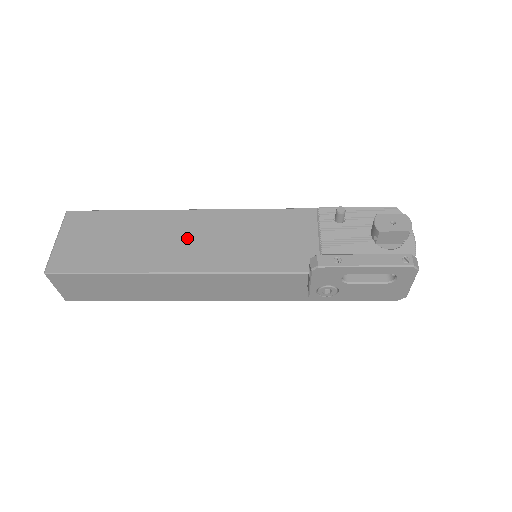
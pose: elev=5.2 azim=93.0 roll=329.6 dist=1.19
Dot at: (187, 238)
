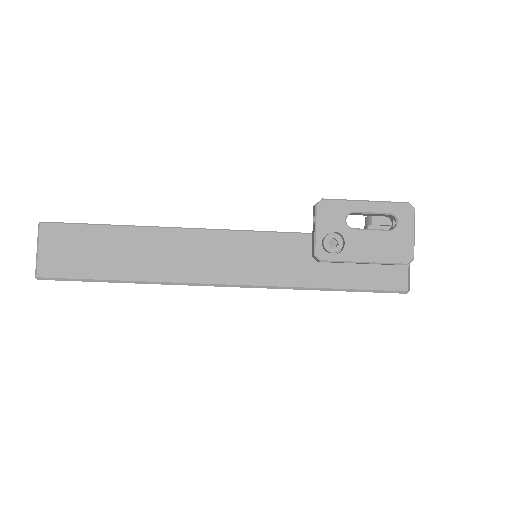
Dot at: occluded
